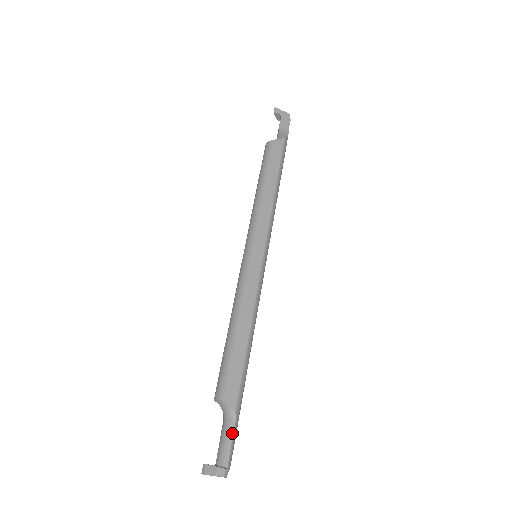
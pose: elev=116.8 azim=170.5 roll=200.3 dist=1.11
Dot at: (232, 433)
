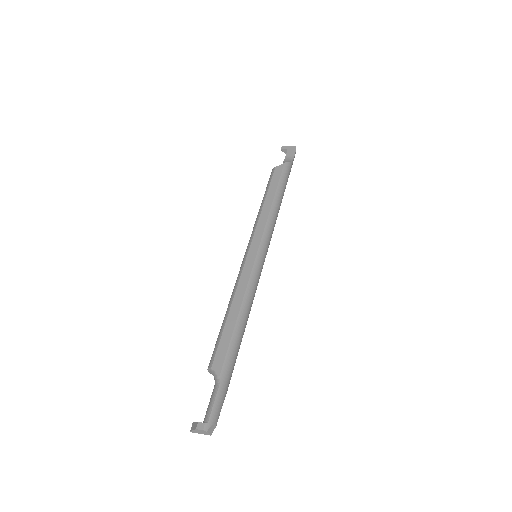
Dot at: (215, 394)
